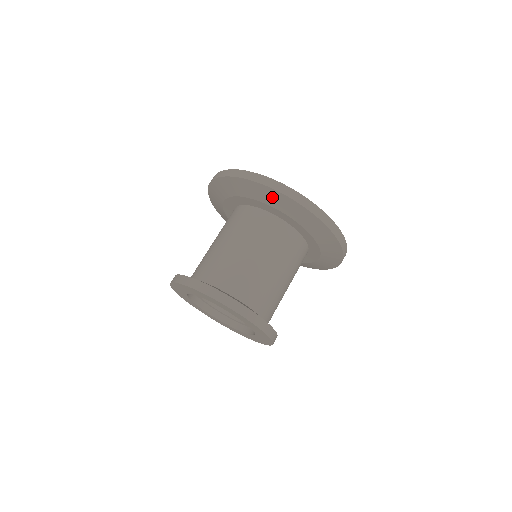
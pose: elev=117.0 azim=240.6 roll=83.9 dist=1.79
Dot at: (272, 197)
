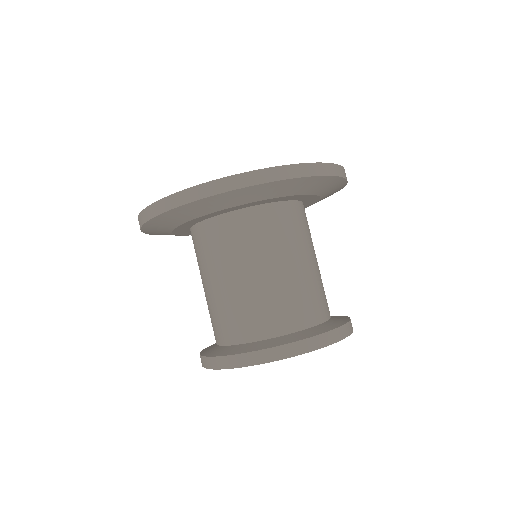
Dot at: (271, 190)
